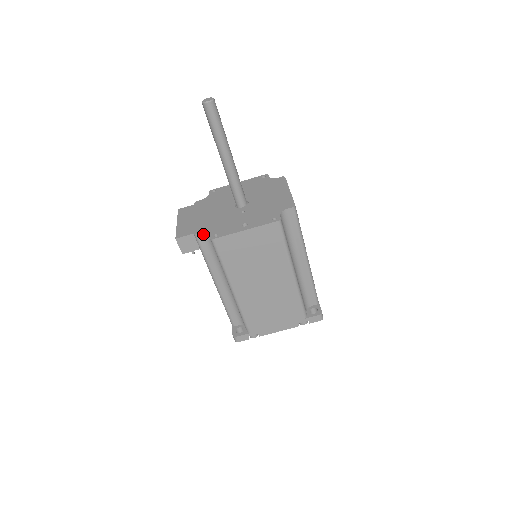
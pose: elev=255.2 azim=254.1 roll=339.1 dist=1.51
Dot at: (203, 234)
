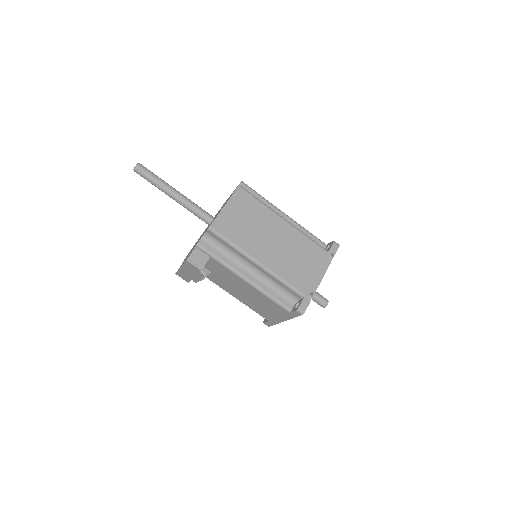
Dot at: (202, 240)
